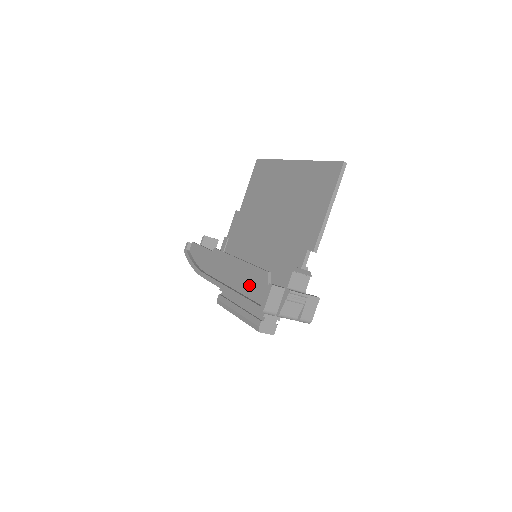
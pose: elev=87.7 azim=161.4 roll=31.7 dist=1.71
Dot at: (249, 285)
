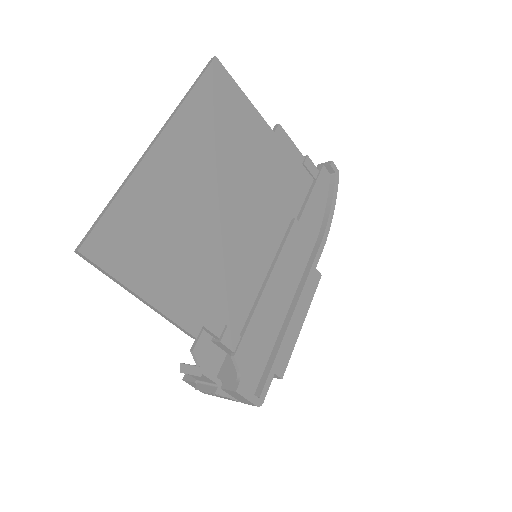
Dot at: occluded
